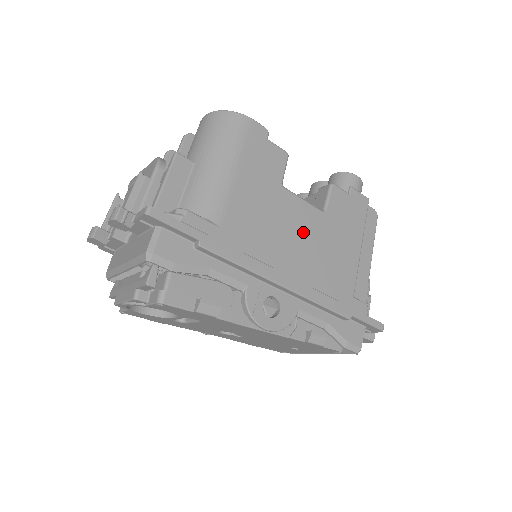
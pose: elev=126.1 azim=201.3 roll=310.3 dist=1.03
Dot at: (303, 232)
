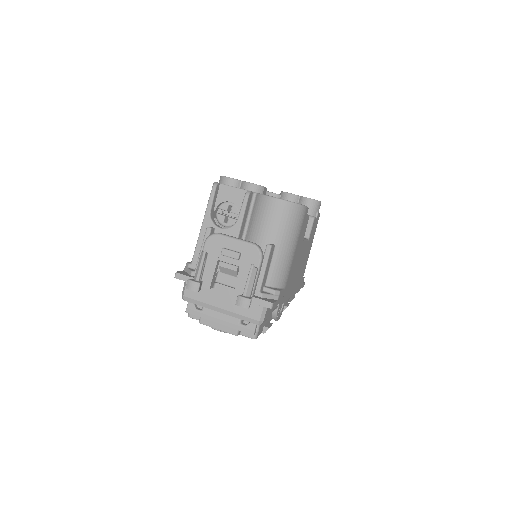
Dot at: (301, 260)
